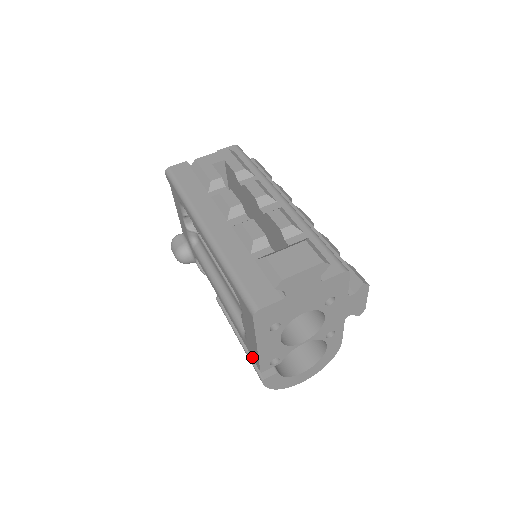
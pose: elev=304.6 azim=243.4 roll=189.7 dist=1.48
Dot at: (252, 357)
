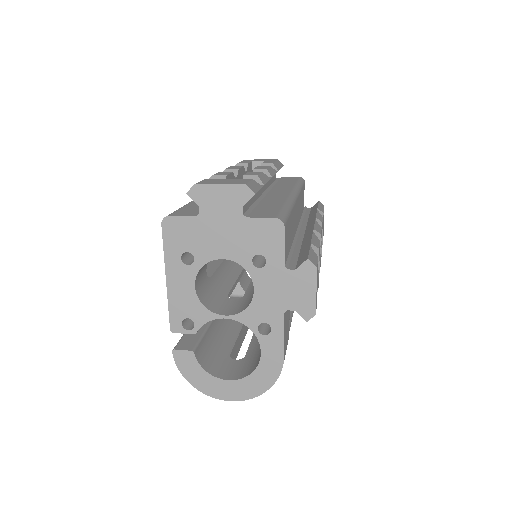
Dot at: occluded
